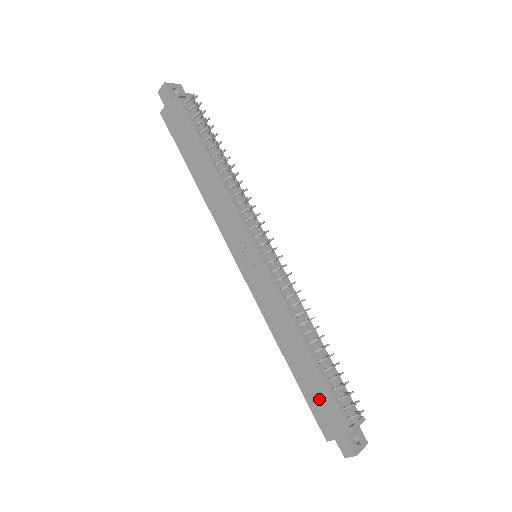
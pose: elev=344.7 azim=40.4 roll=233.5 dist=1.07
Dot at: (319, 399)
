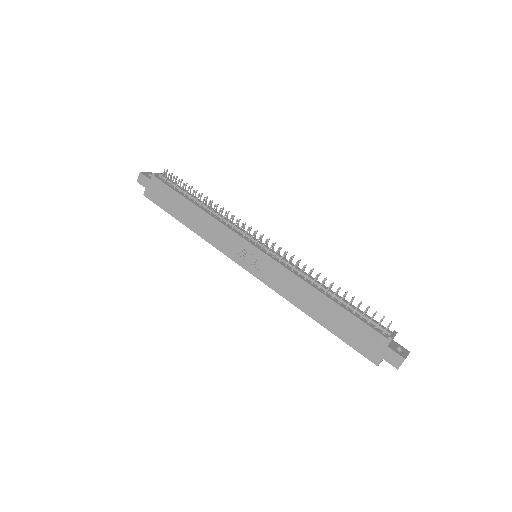
Dot at: (354, 333)
